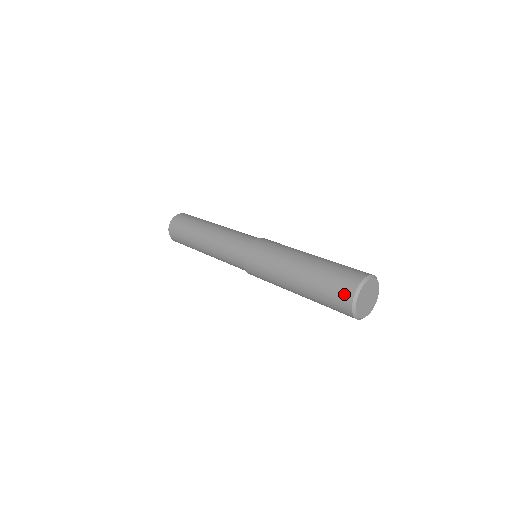
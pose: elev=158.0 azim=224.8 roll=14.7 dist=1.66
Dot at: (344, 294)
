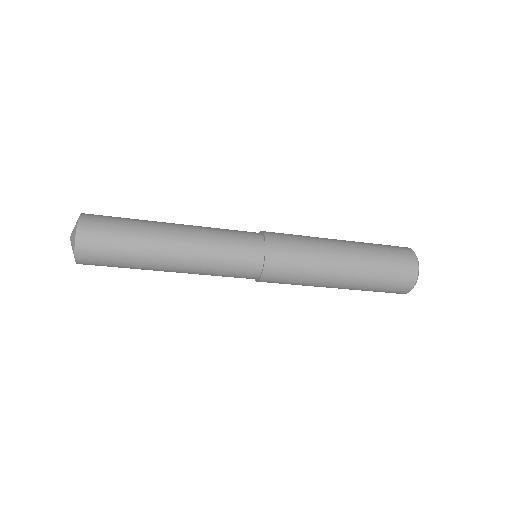
Dot at: occluded
